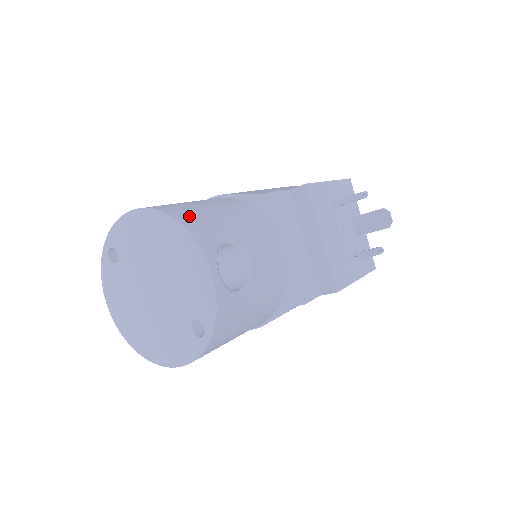
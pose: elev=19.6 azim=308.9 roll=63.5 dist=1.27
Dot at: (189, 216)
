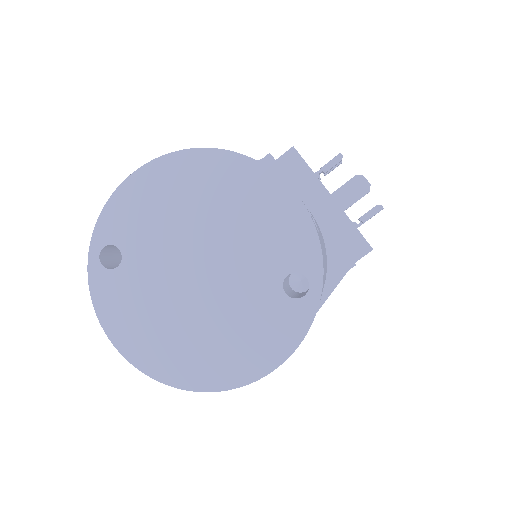
Dot at: occluded
